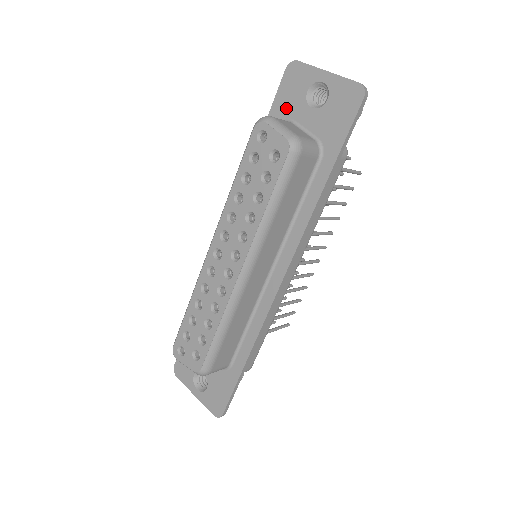
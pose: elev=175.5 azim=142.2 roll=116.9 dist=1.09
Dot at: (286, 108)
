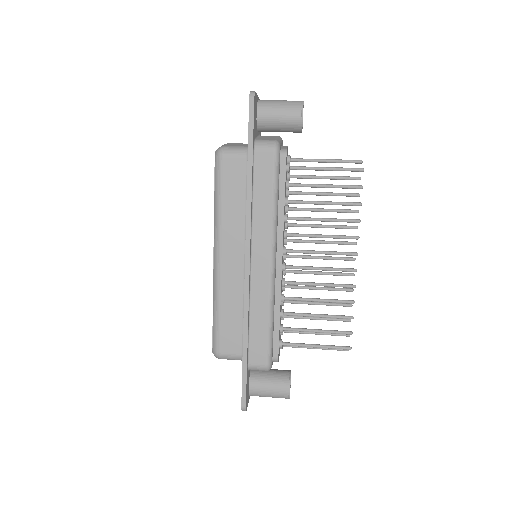
Dot at: occluded
